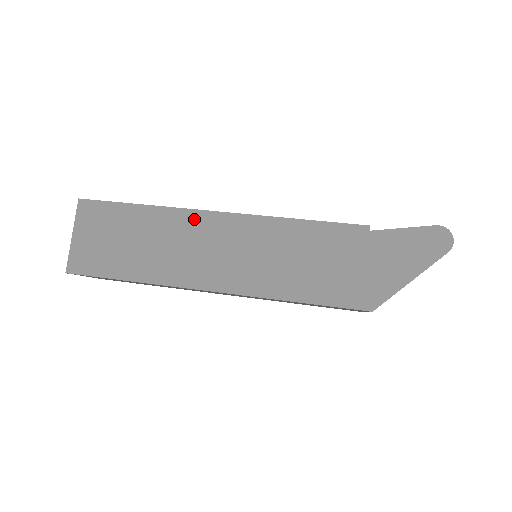
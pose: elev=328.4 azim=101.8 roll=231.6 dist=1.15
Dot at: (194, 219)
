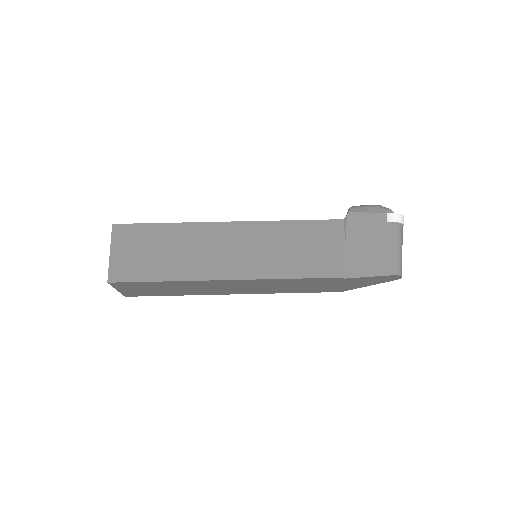
Dot at: (210, 283)
